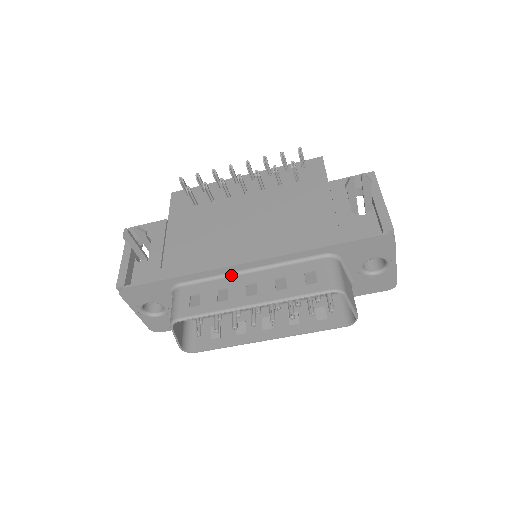
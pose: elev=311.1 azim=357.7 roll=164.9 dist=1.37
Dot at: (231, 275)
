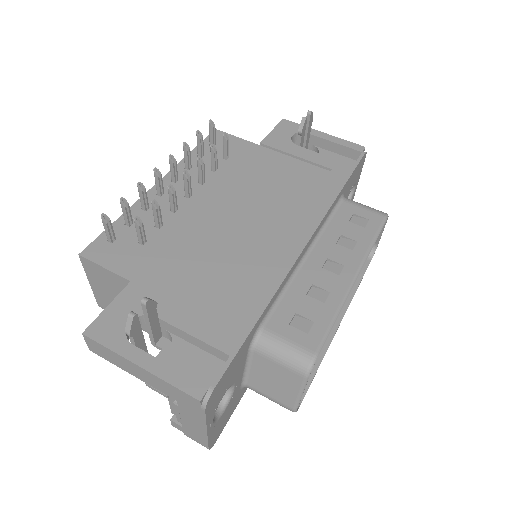
Dot at: (296, 272)
